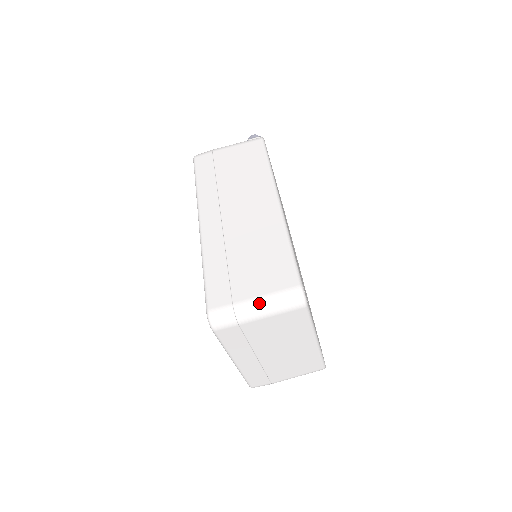
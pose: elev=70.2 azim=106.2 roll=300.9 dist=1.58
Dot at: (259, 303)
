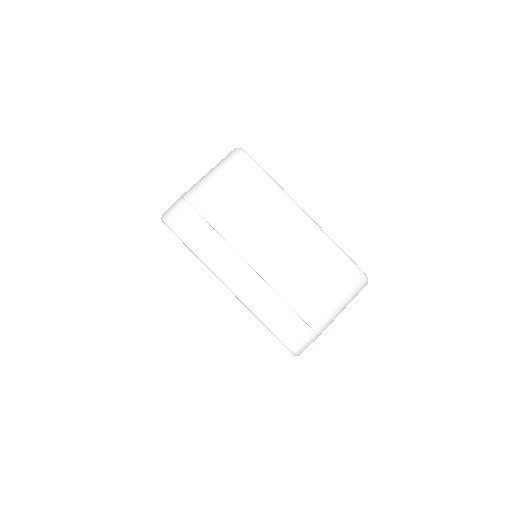
Dot at: (203, 178)
